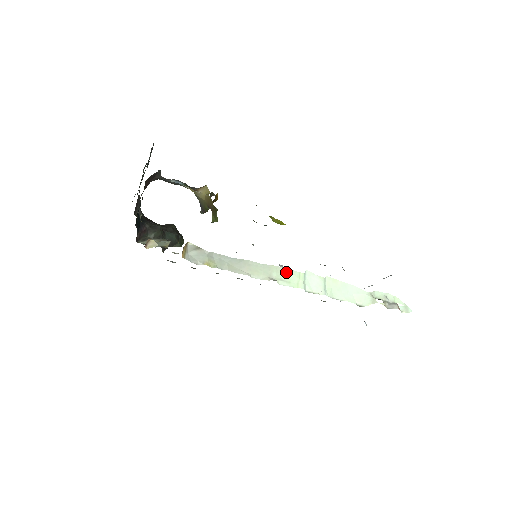
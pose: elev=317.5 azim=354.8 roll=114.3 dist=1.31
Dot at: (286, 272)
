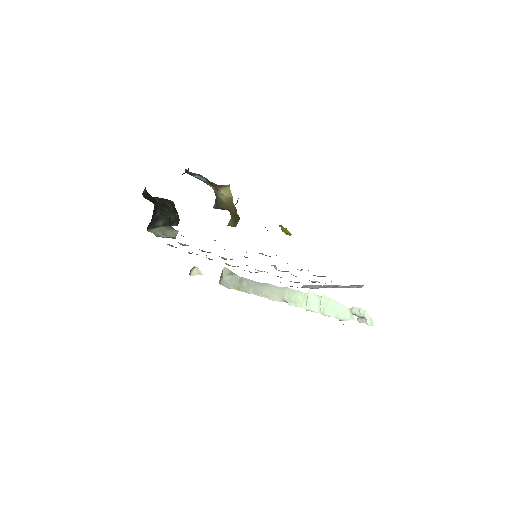
Dot at: (295, 293)
